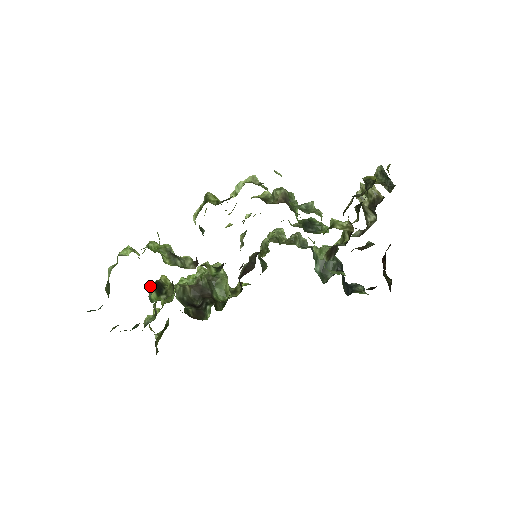
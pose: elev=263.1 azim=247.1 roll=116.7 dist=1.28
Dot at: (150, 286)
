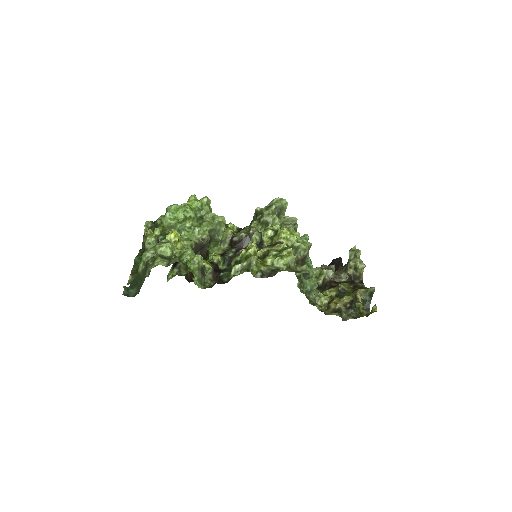
Dot at: occluded
